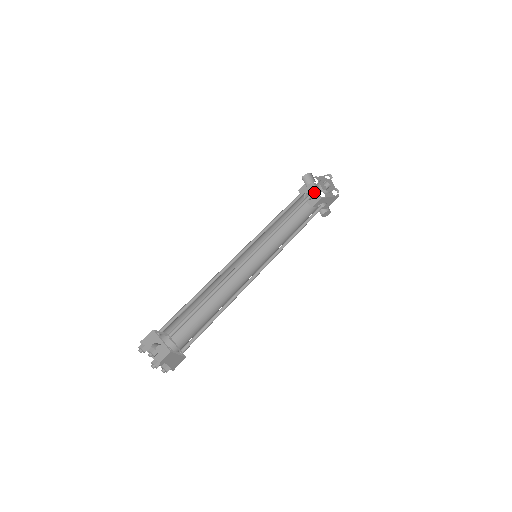
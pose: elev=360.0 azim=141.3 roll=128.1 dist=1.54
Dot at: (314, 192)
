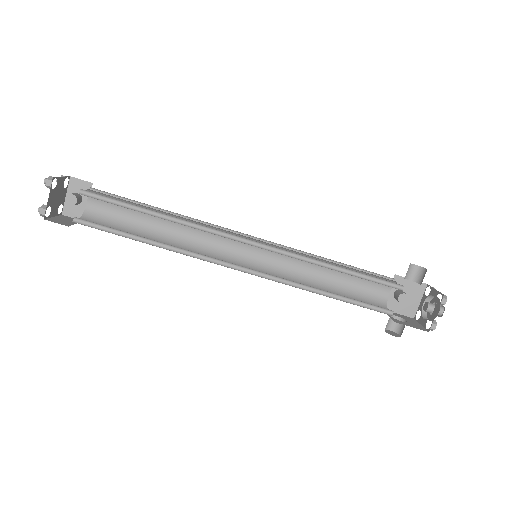
Dot at: (402, 288)
